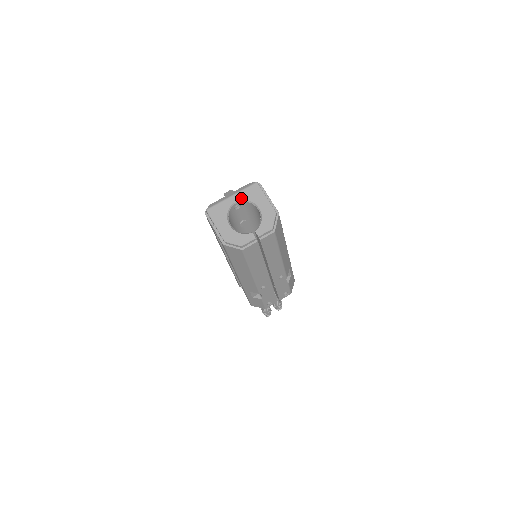
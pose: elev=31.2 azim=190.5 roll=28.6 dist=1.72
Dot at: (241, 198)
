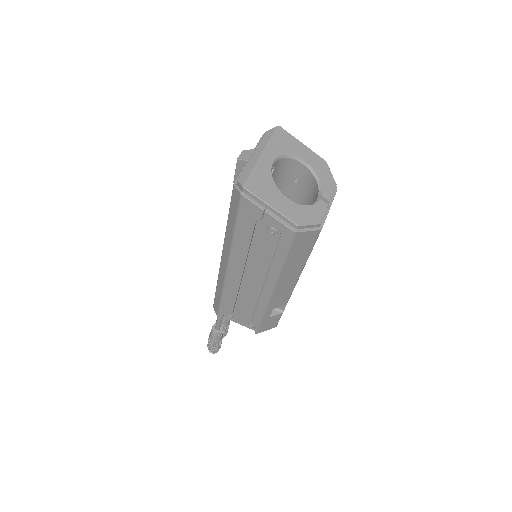
Dot at: (276, 154)
